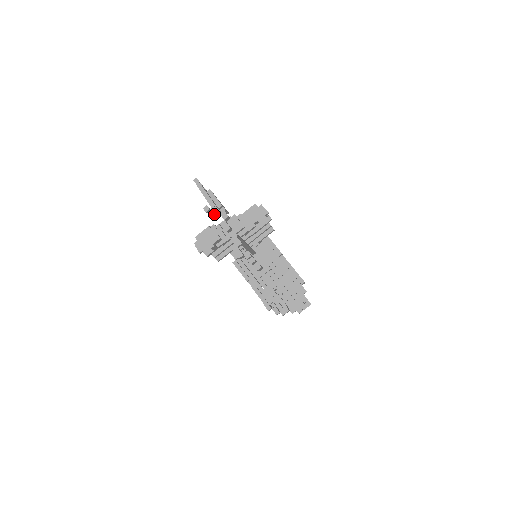
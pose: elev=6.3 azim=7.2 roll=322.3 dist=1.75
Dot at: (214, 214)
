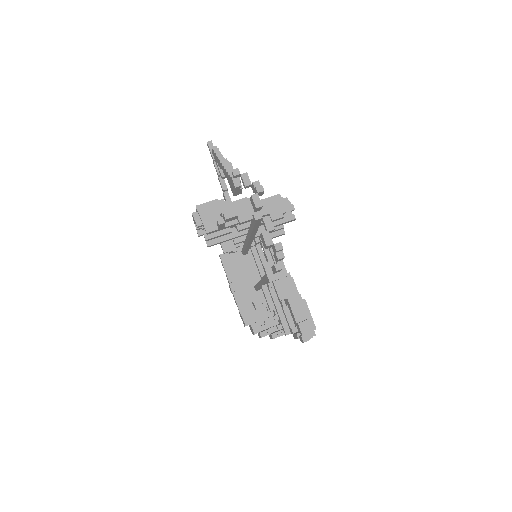
Dot at: (244, 182)
